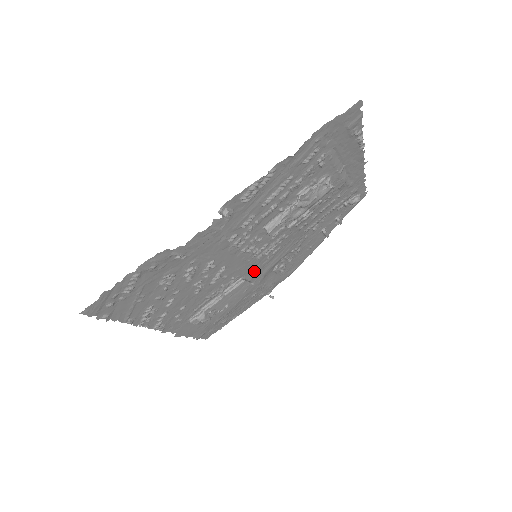
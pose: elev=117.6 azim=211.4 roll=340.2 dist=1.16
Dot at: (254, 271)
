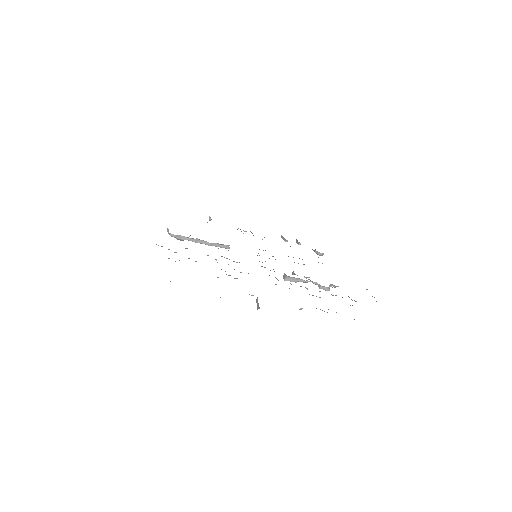
Dot at: occluded
